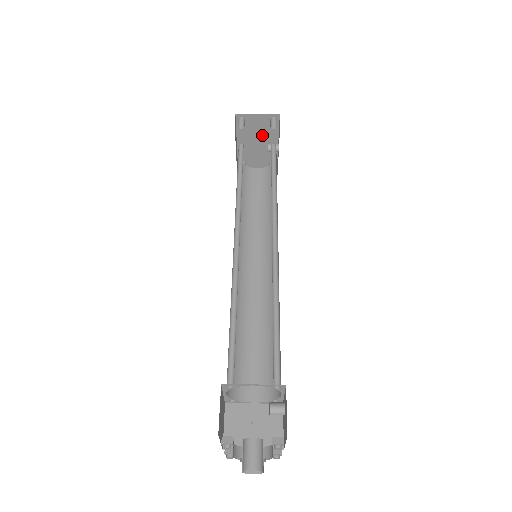
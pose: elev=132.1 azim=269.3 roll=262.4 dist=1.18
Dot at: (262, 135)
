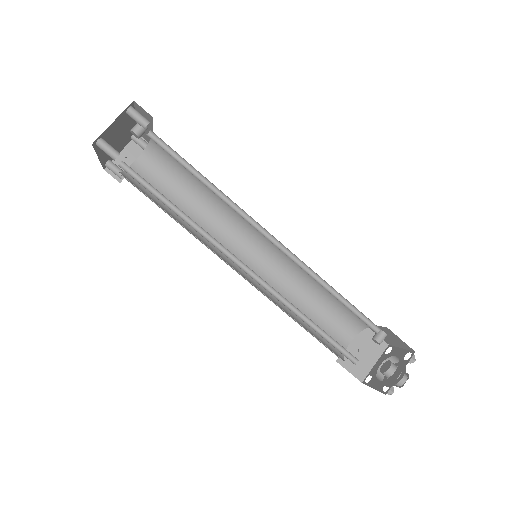
Dot at: (120, 129)
